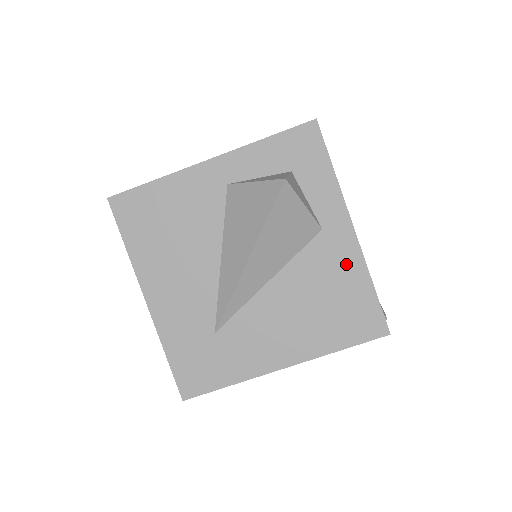
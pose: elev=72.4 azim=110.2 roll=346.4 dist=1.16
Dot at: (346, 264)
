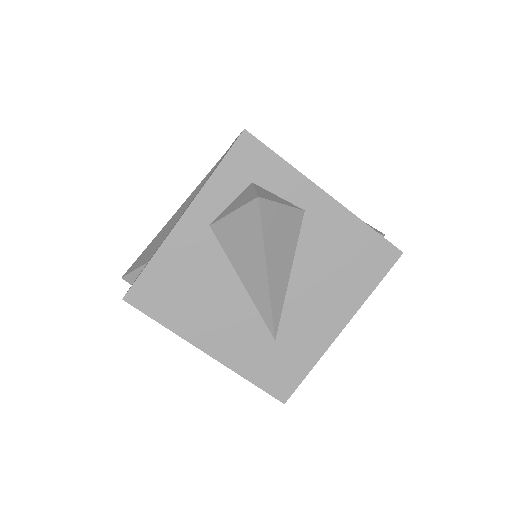
Dot at: (339, 224)
